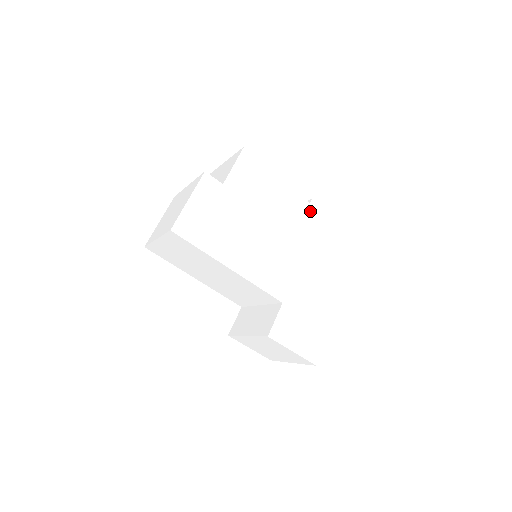
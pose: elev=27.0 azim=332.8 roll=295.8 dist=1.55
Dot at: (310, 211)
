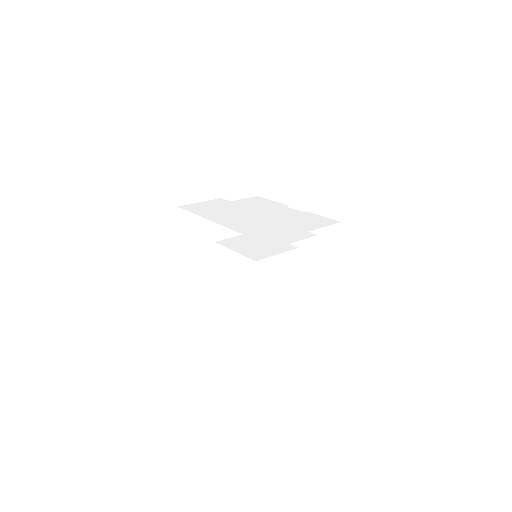
Dot at: (301, 214)
